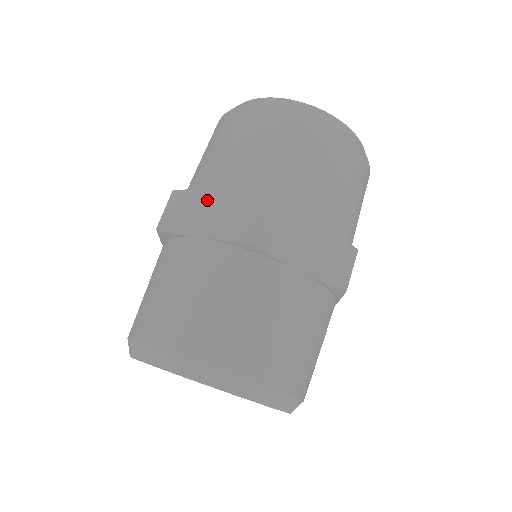
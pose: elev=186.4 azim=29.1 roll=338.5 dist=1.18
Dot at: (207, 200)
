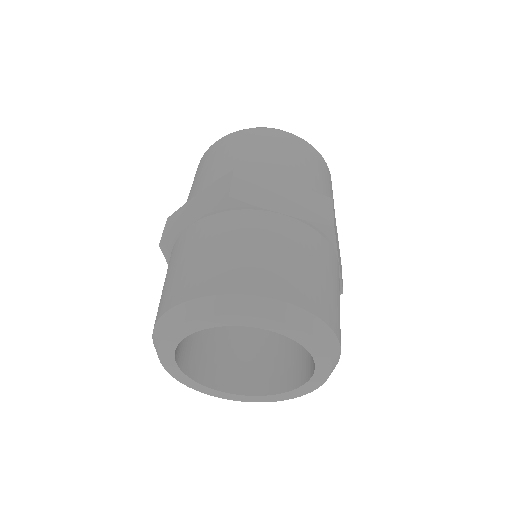
Dot at: (278, 187)
